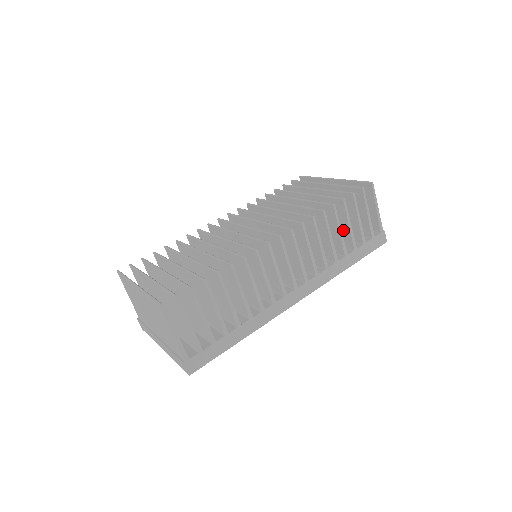
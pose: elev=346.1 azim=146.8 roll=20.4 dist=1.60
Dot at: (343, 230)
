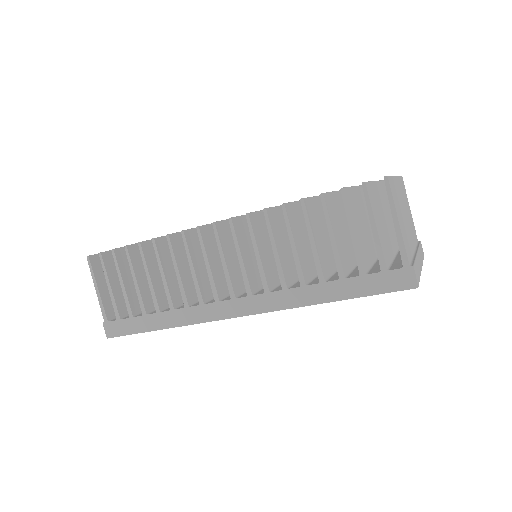
Dot at: occluded
